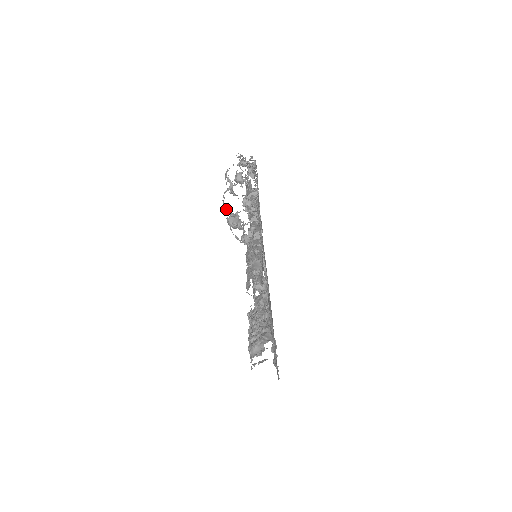
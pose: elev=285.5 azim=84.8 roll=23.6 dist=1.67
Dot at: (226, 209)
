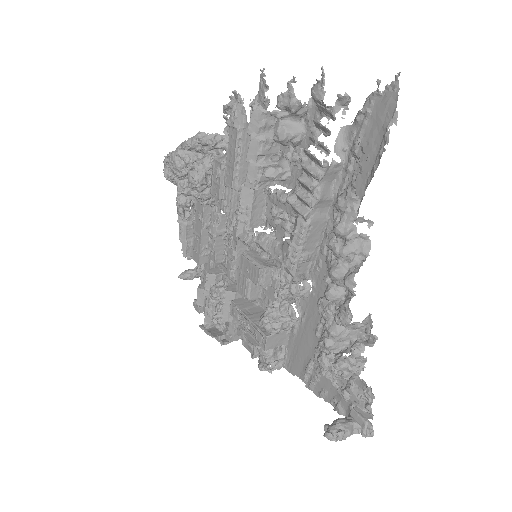
Dot at: (178, 161)
